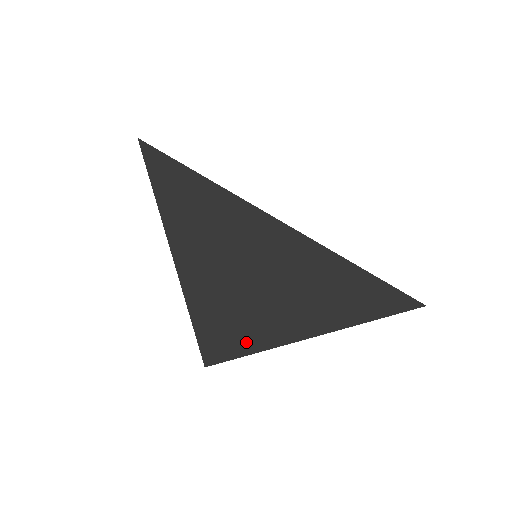
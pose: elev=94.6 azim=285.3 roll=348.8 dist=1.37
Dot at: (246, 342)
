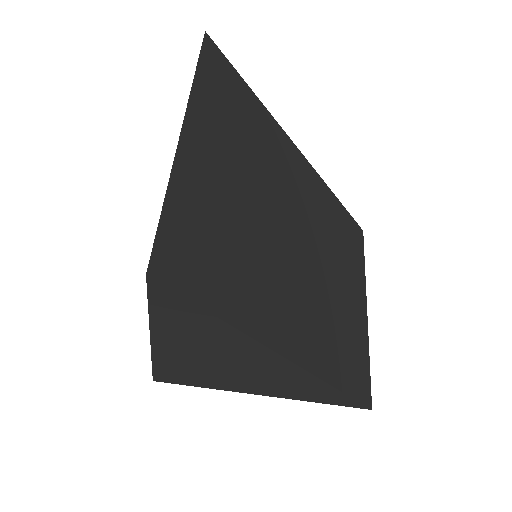
Dot at: (200, 384)
